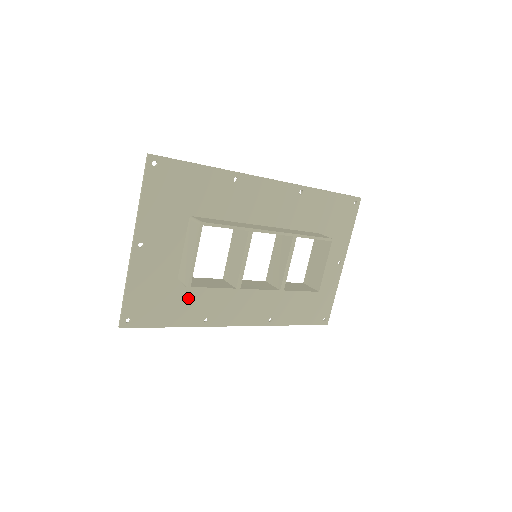
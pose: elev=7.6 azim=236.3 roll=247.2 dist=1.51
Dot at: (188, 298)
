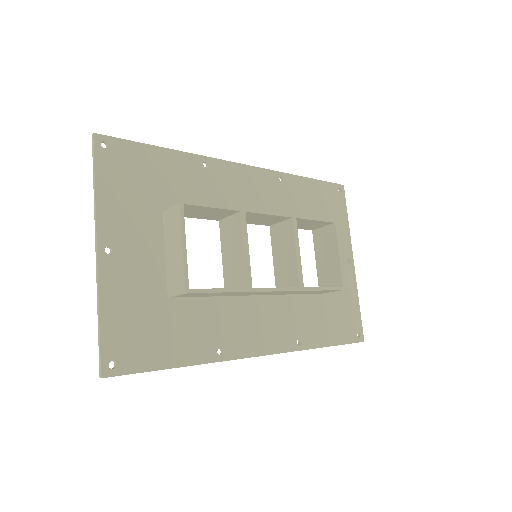
Dot at: (188, 321)
